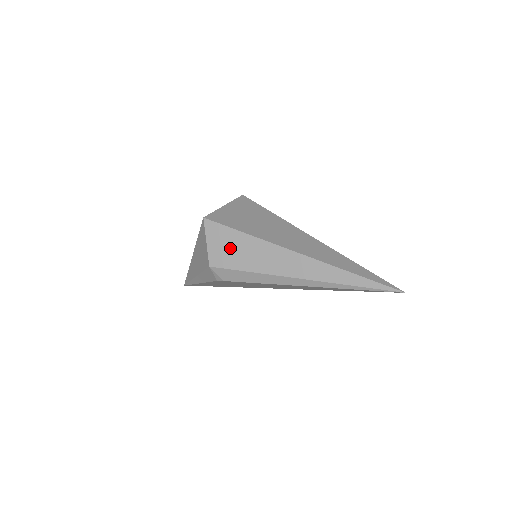
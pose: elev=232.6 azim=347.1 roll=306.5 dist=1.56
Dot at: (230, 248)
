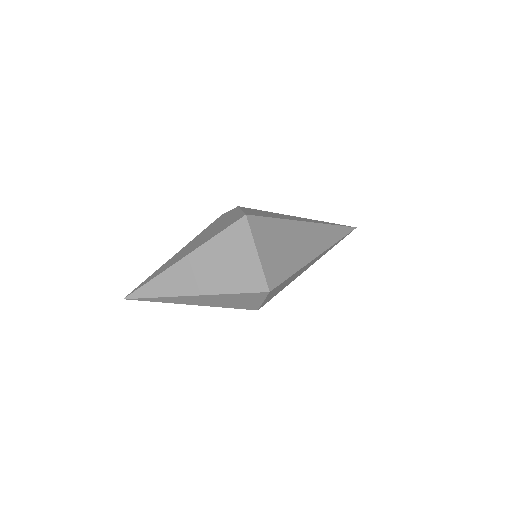
Dot at: occluded
